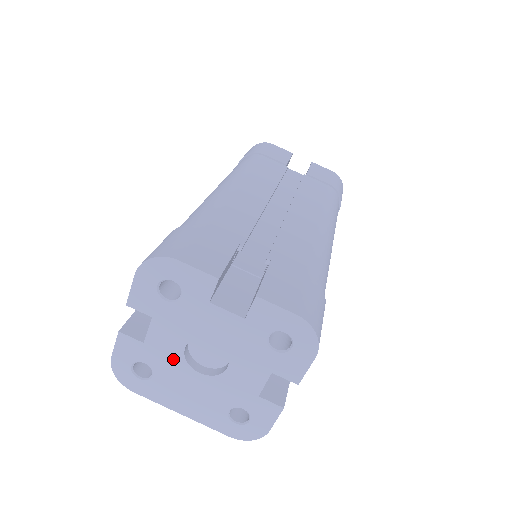
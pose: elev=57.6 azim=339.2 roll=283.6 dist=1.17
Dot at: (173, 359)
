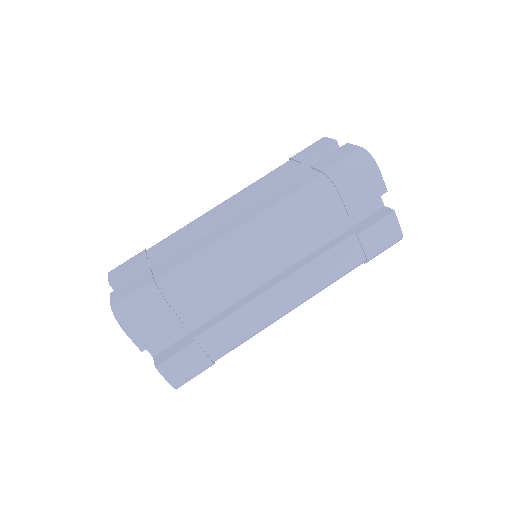
Dot at: occluded
